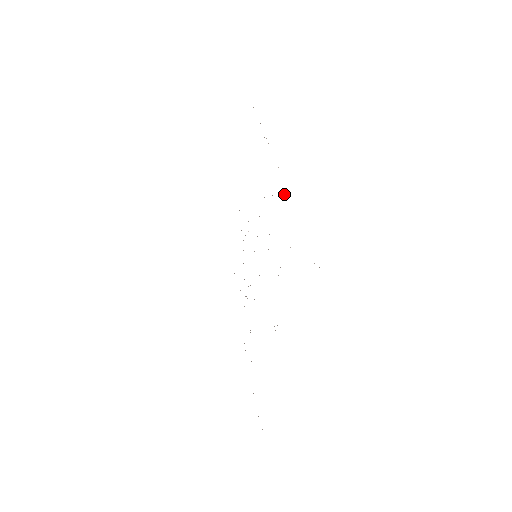
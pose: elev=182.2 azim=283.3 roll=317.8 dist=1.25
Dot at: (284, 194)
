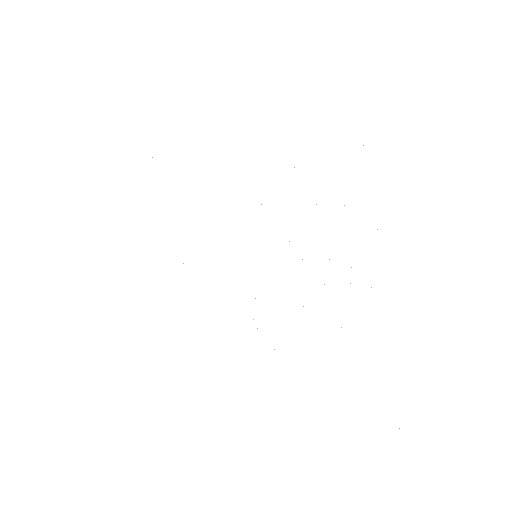
Dot at: occluded
